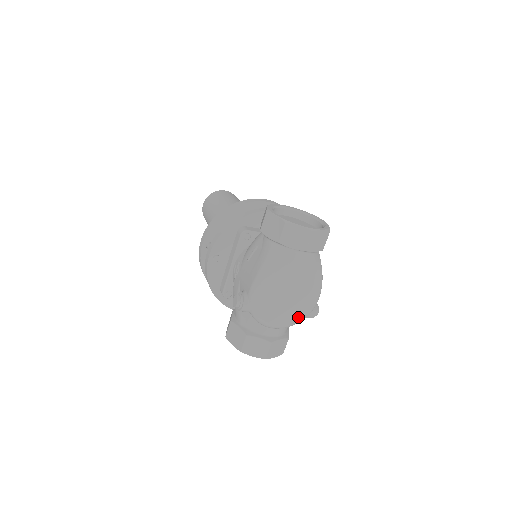
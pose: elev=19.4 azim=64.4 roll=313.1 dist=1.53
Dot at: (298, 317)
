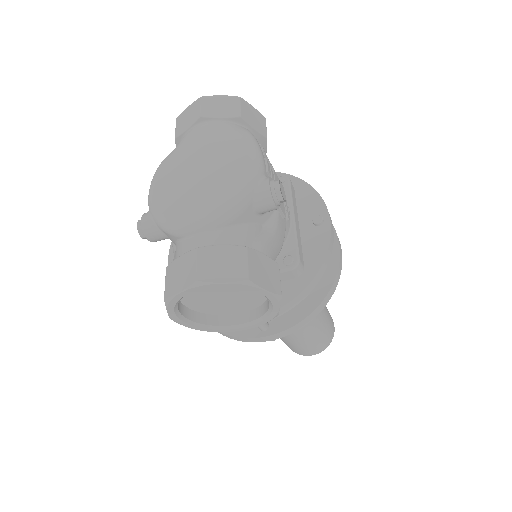
Dot at: (231, 194)
